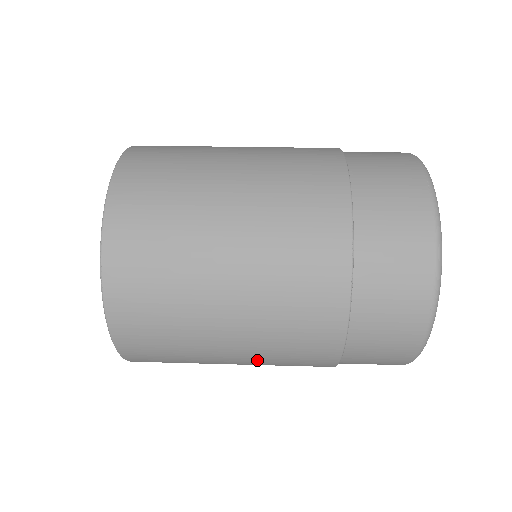
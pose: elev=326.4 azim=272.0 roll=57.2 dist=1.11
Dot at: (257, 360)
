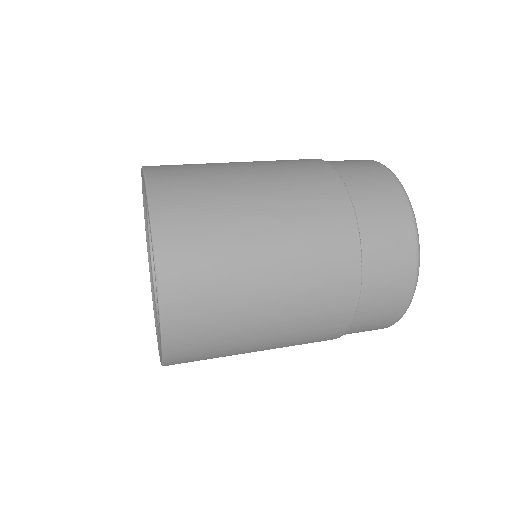
Dot at: (284, 338)
